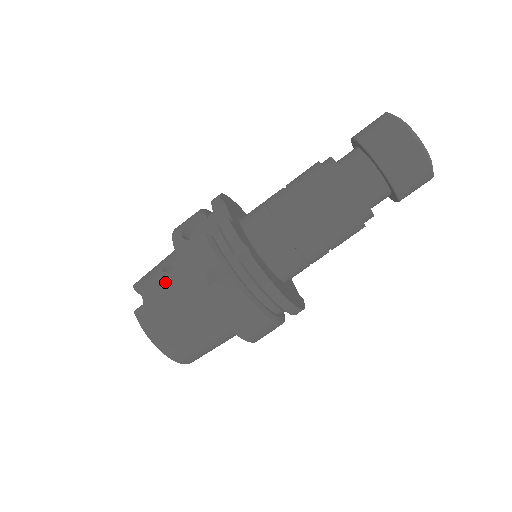
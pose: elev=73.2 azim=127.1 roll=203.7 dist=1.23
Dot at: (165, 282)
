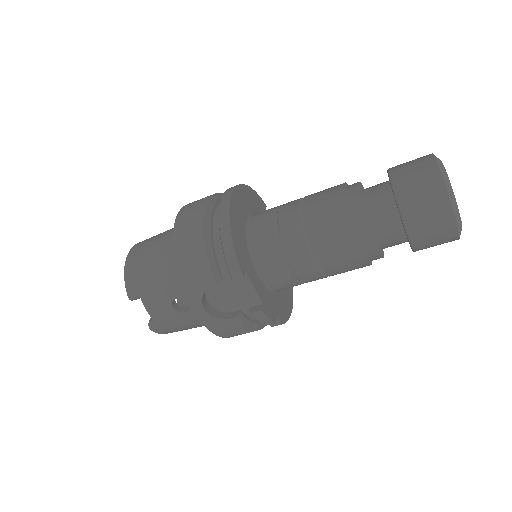
Dot at: (183, 320)
